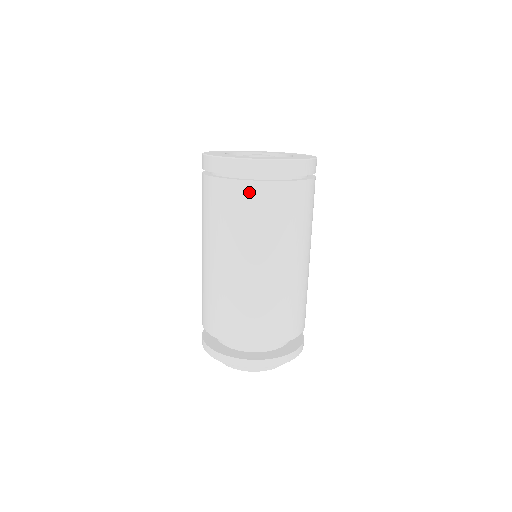
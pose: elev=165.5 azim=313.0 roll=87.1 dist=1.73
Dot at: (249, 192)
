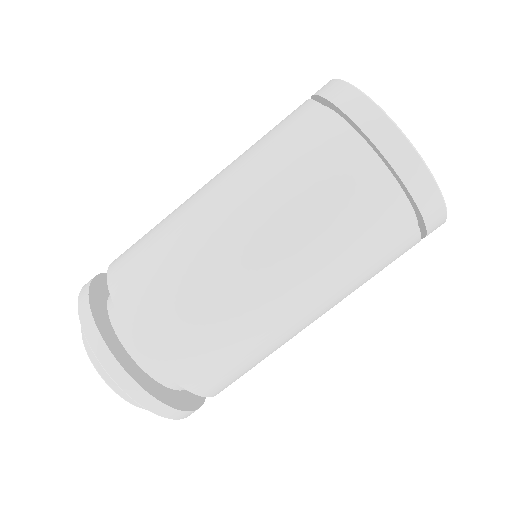
Dot at: (406, 243)
